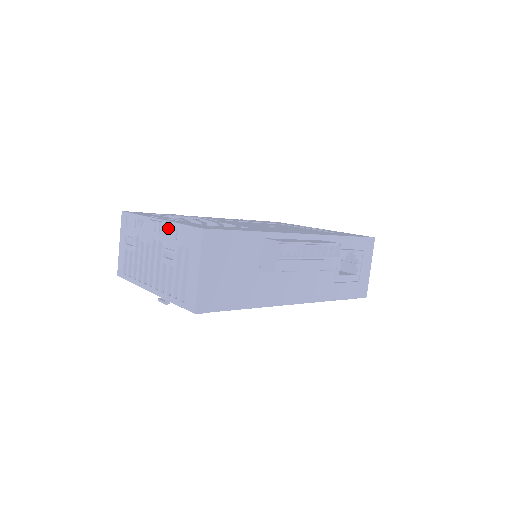
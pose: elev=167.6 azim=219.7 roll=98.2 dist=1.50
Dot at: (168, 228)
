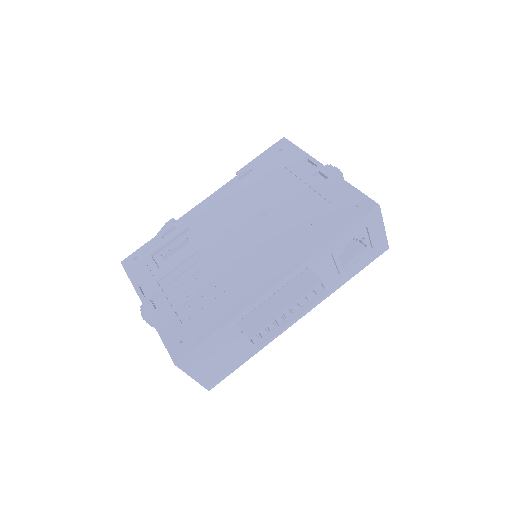
Dot at: occluded
